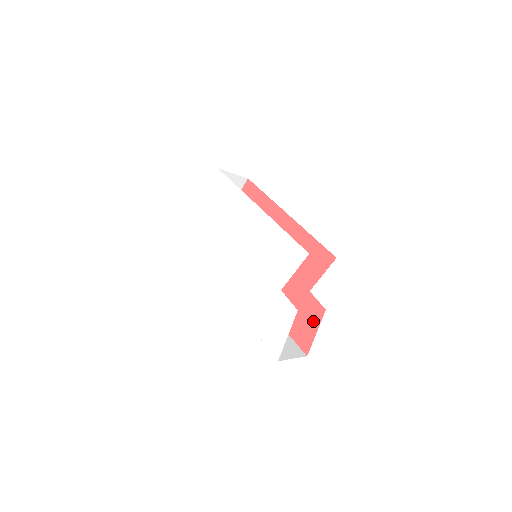
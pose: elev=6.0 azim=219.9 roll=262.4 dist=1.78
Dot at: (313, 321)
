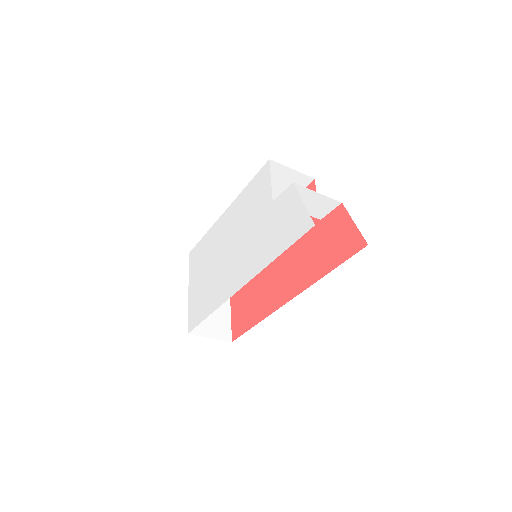
Dot at: (343, 223)
